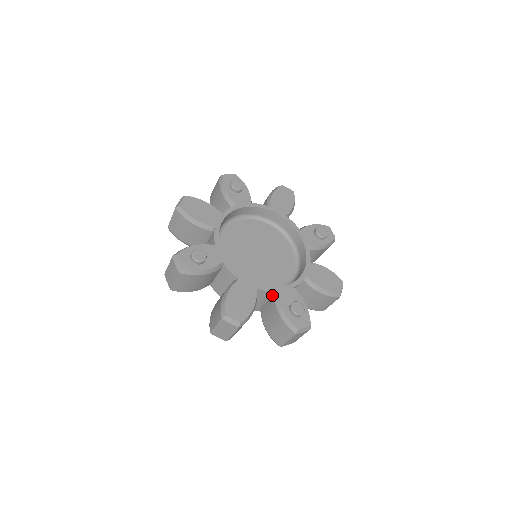
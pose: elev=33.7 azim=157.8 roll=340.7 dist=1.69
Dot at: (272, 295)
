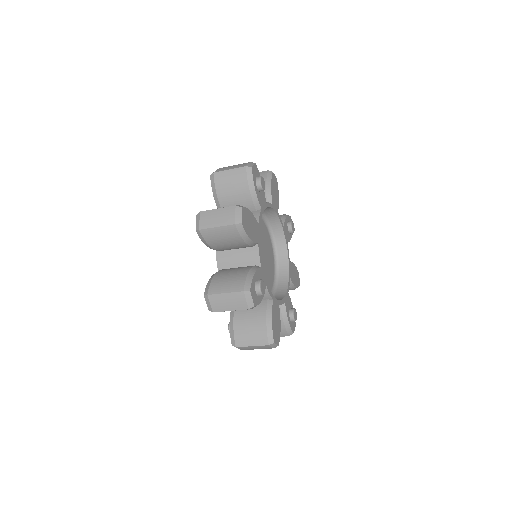
Dot at: occluded
